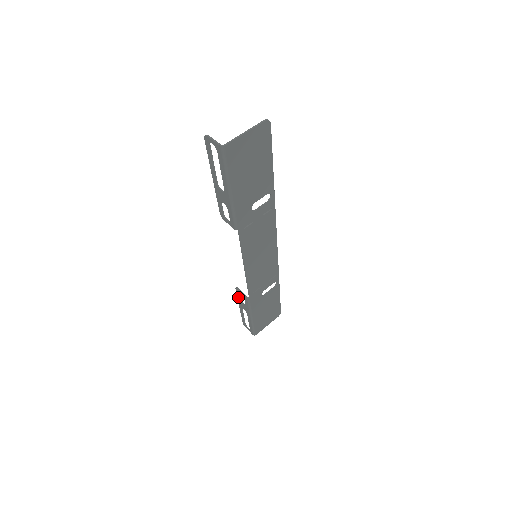
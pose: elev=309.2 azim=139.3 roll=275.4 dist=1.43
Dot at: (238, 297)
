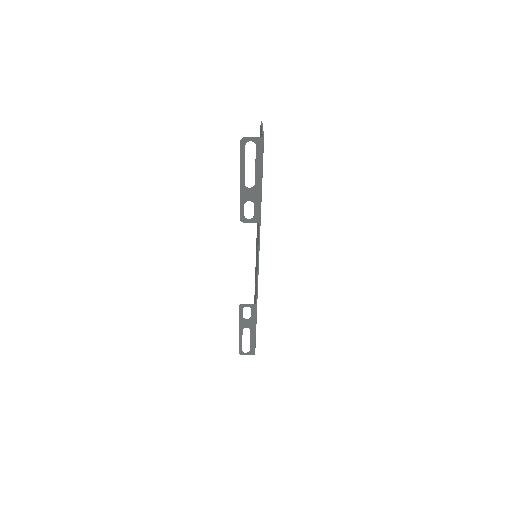
Dot at: (240, 317)
